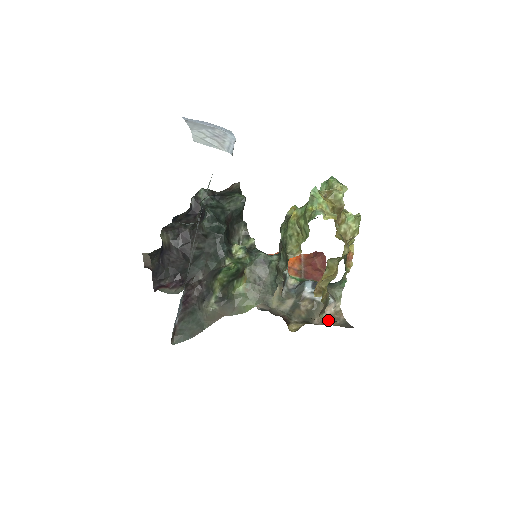
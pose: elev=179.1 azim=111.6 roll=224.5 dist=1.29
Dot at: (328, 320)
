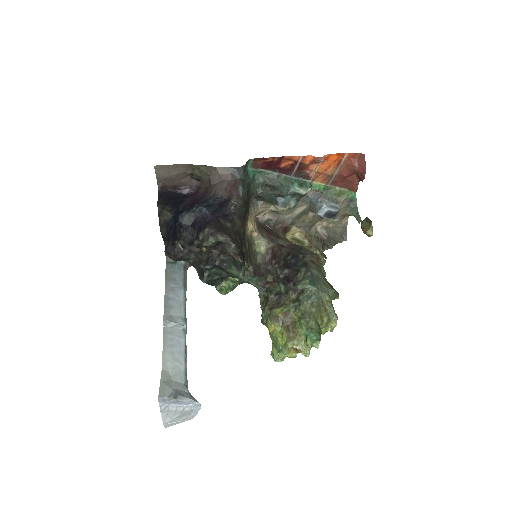
Dot at: (330, 223)
